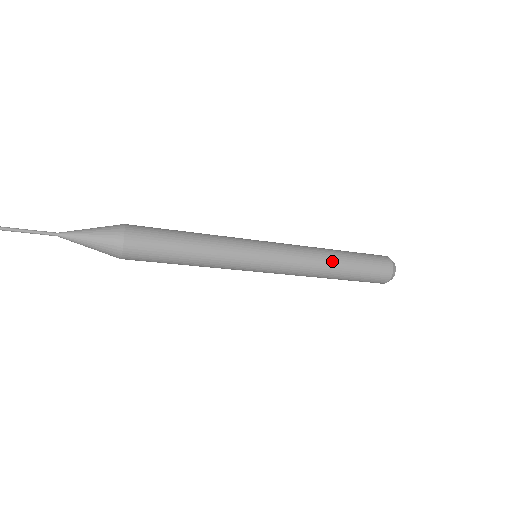
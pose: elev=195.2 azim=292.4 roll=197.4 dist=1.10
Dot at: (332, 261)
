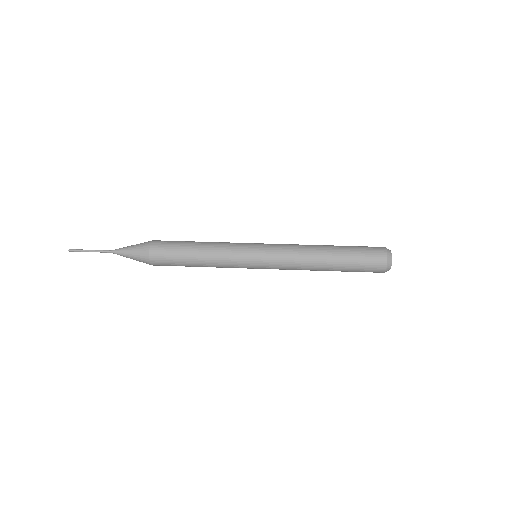
Dot at: (321, 258)
